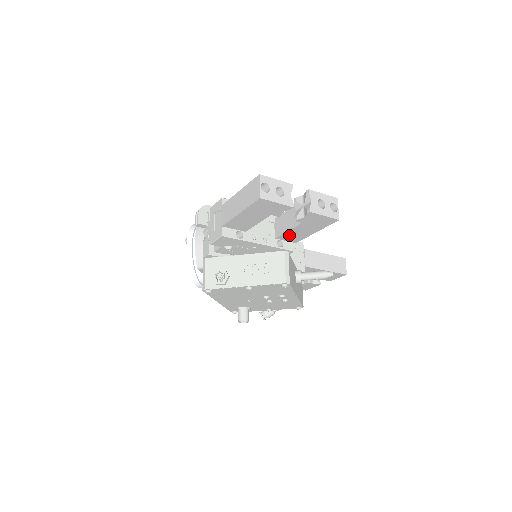
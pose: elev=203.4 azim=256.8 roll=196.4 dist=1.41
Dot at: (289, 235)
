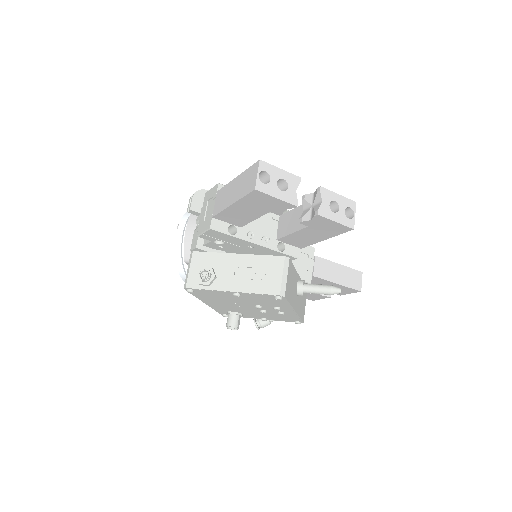
Dot at: (293, 238)
